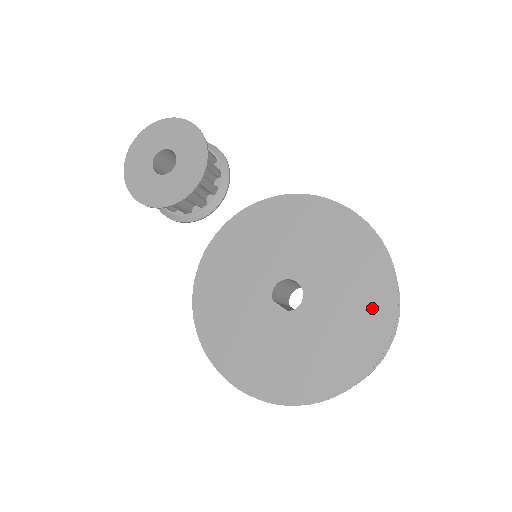
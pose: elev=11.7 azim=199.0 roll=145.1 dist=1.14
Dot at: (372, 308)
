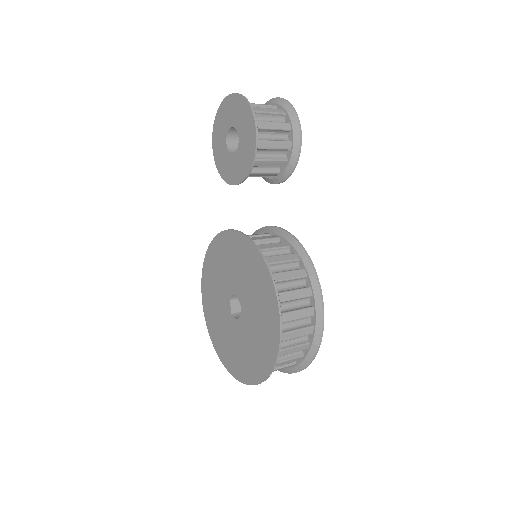
Dot at: (255, 366)
